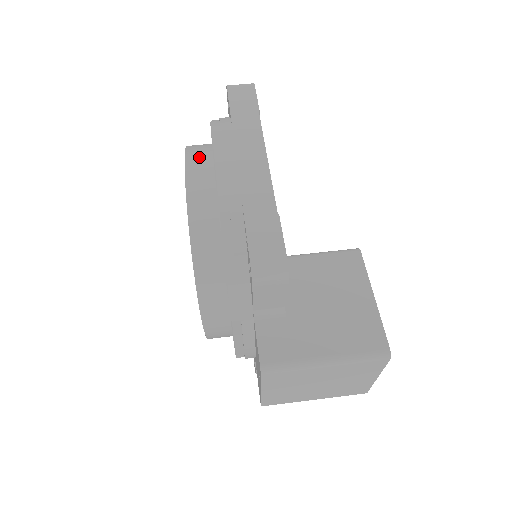
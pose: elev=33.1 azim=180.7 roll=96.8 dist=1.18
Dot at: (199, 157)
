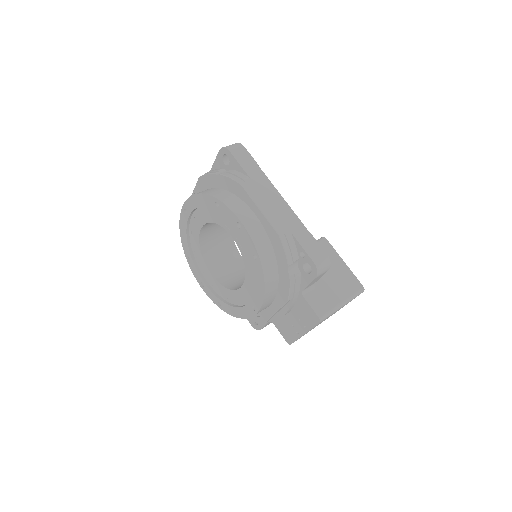
Dot at: (236, 205)
